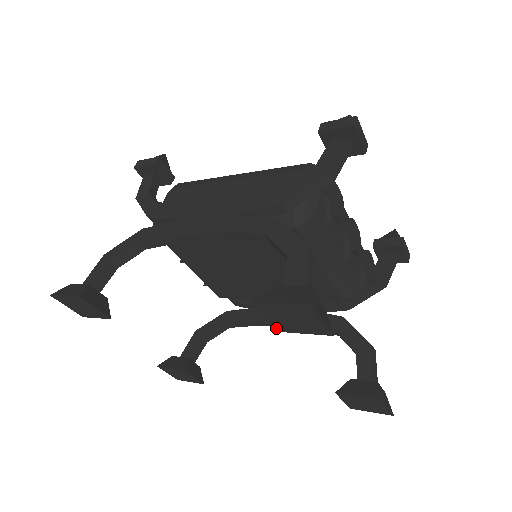
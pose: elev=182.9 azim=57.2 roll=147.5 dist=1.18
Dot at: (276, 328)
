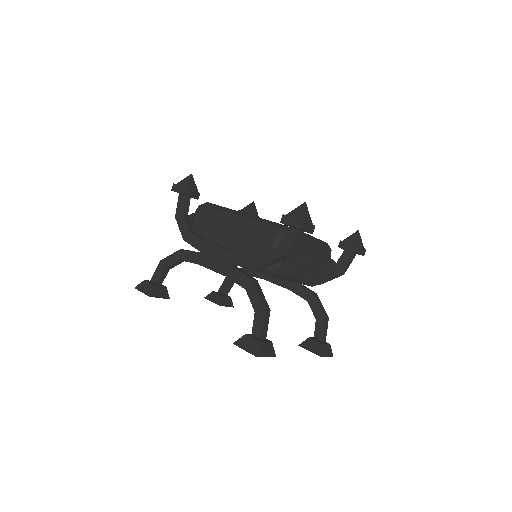
Dot at: occluded
